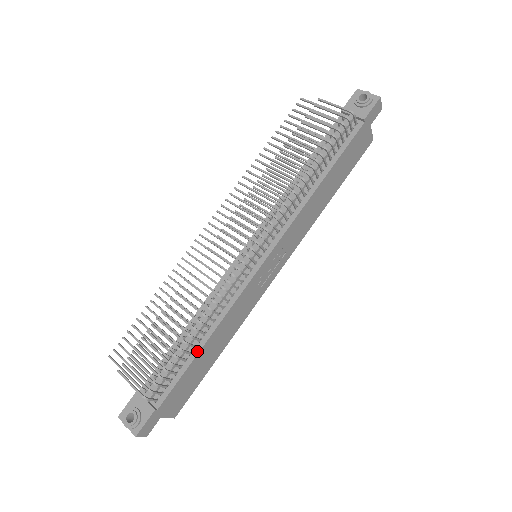
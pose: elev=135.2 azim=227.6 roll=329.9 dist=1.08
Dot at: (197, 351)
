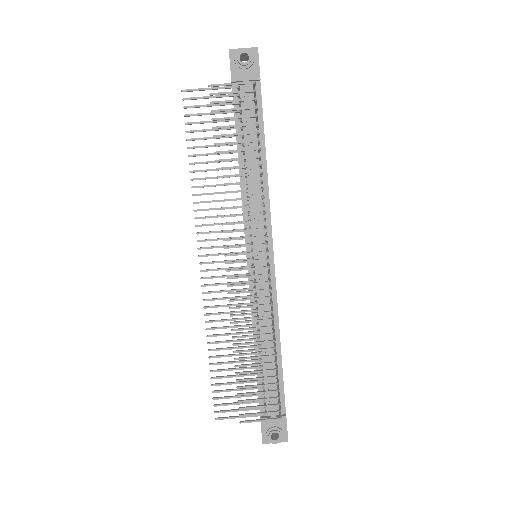
Dot at: (280, 357)
